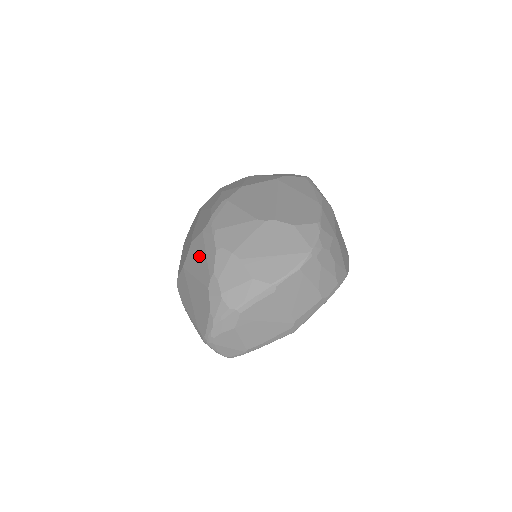
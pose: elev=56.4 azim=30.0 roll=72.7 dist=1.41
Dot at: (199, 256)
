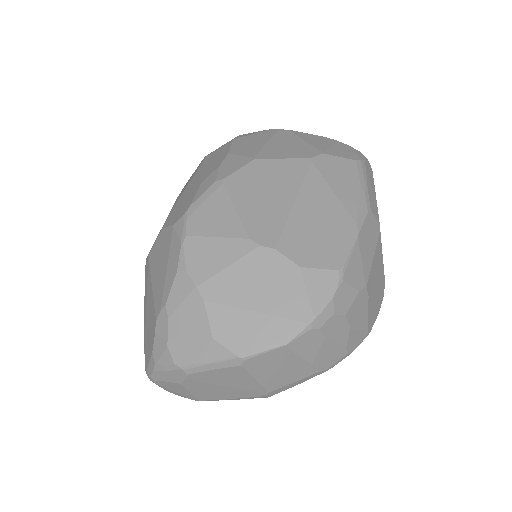
Dot at: (162, 260)
